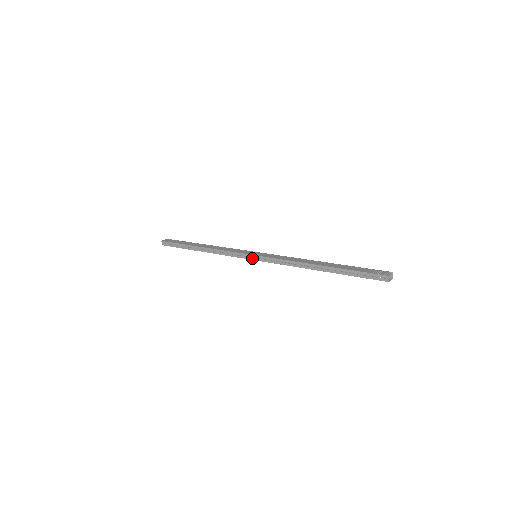
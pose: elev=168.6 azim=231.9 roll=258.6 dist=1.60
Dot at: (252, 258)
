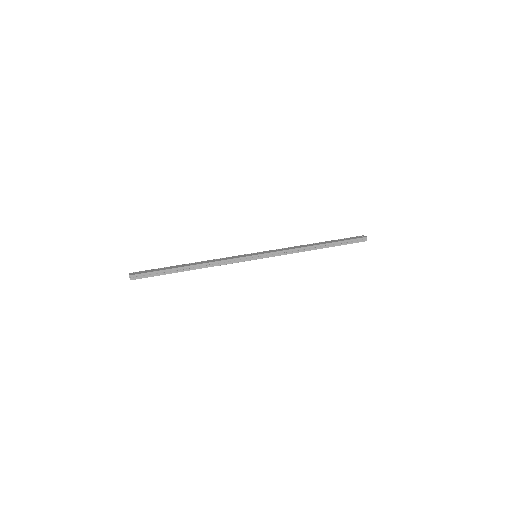
Dot at: (256, 258)
